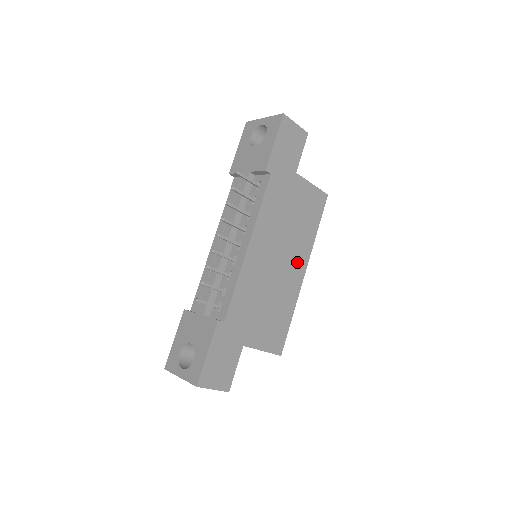
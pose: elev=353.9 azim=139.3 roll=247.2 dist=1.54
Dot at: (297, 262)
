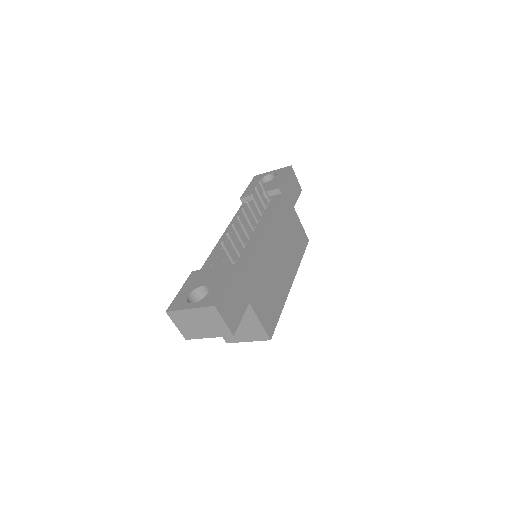
Dot at: (288, 270)
